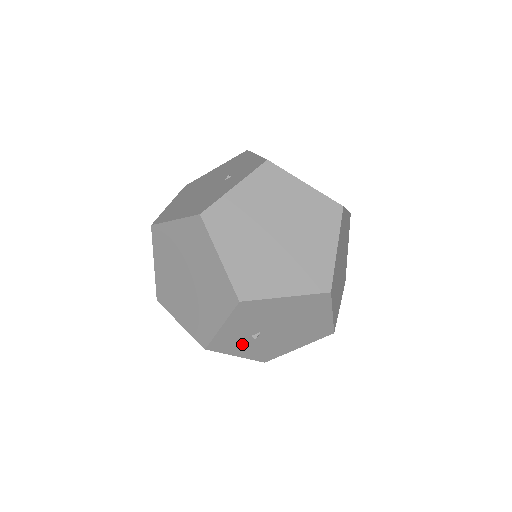
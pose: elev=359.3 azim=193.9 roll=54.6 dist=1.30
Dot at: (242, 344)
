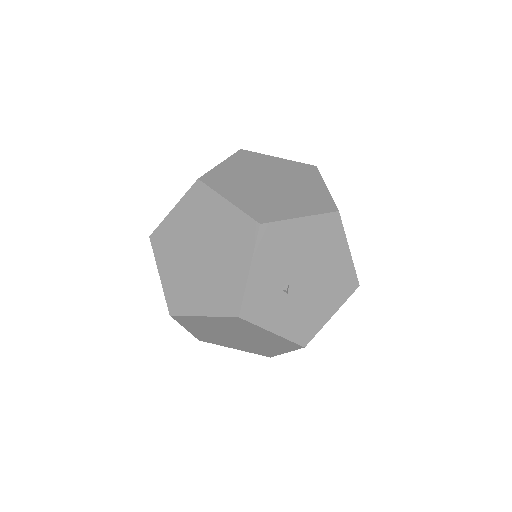
Dot at: (275, 307)
